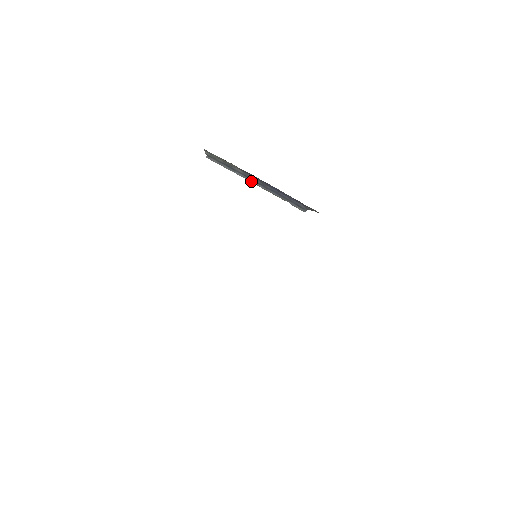
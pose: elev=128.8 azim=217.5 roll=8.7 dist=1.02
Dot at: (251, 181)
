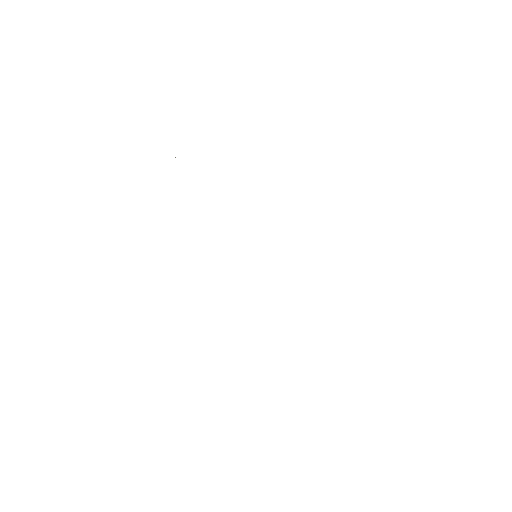
Dot at: occluded
